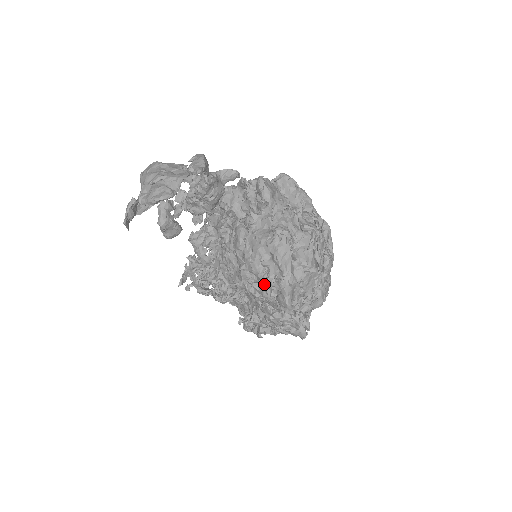
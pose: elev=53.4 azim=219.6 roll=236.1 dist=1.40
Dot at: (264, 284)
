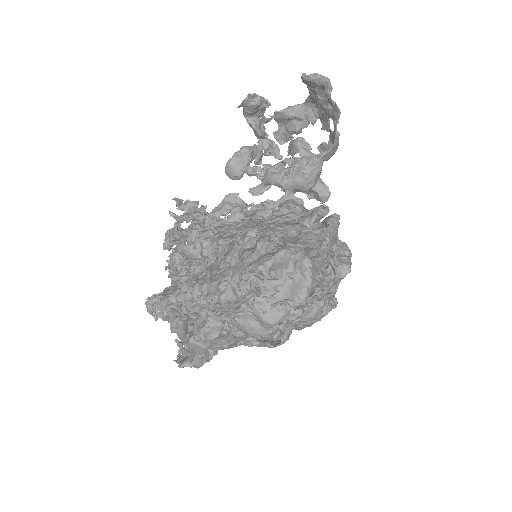
Dot at: (263, 242)
